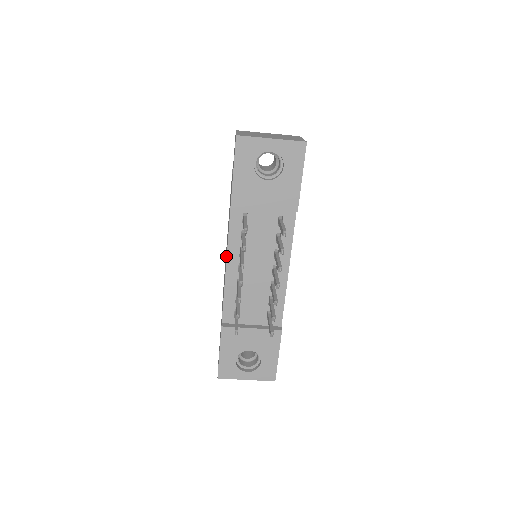
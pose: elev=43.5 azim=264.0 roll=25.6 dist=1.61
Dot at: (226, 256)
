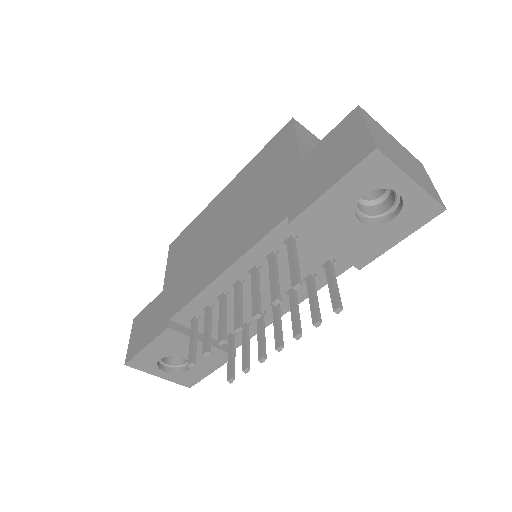
Dot at: (226, 253)
